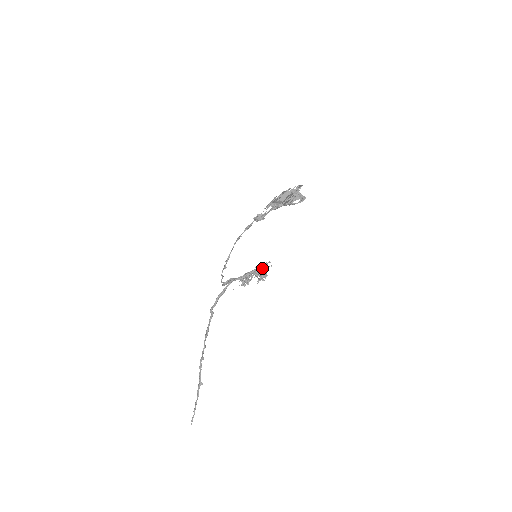
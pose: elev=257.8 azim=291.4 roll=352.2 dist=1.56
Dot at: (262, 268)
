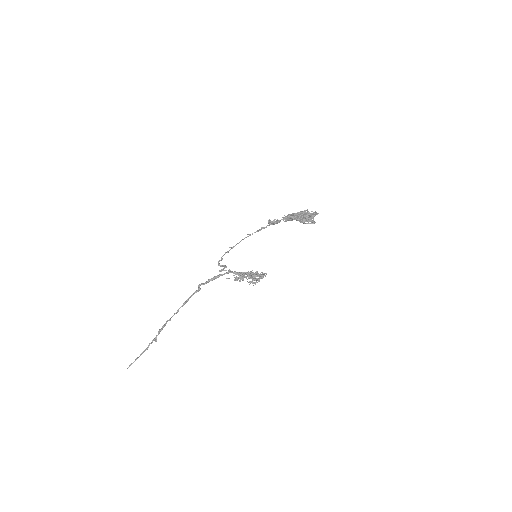
Dot at: (256, 271)
